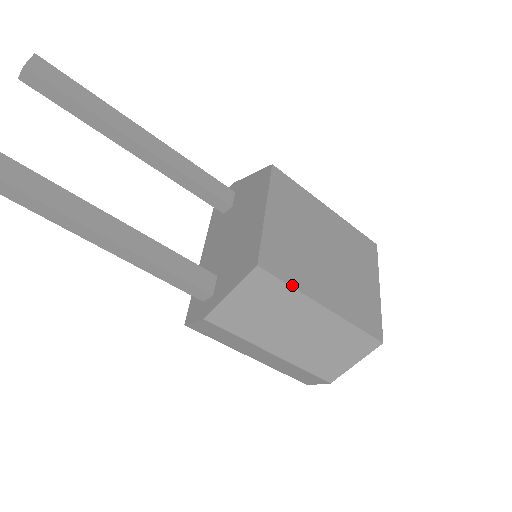
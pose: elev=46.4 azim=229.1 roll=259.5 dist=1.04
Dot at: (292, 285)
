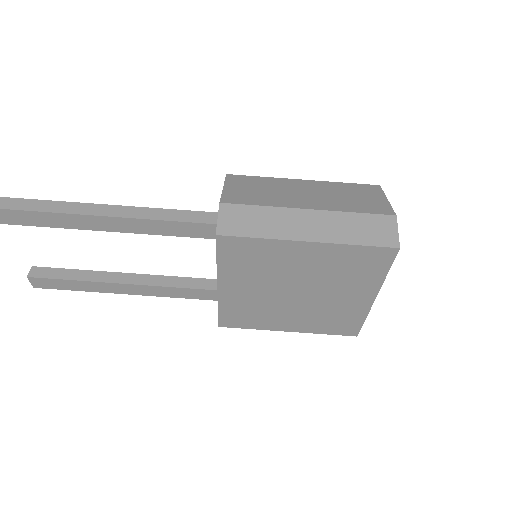
Dot at: (263, 178)
